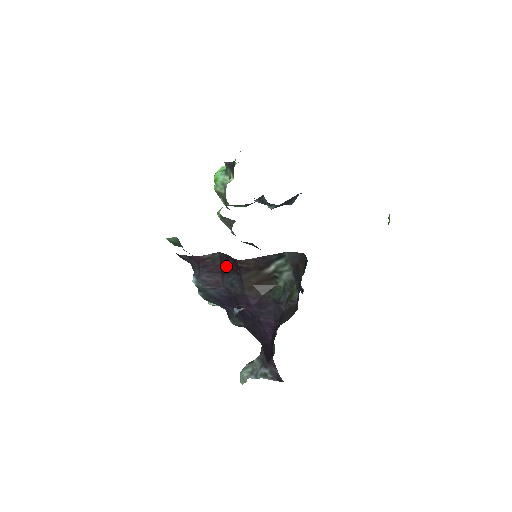
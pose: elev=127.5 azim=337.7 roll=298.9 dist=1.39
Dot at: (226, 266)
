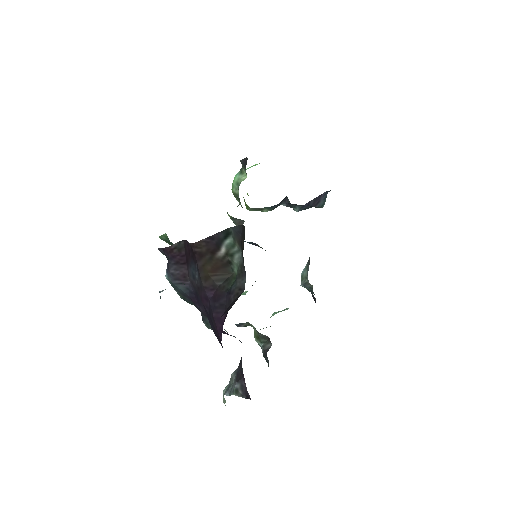
Dot at: (188, 255)
